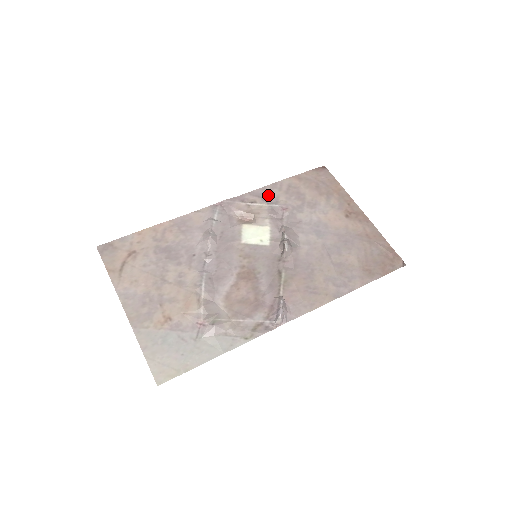
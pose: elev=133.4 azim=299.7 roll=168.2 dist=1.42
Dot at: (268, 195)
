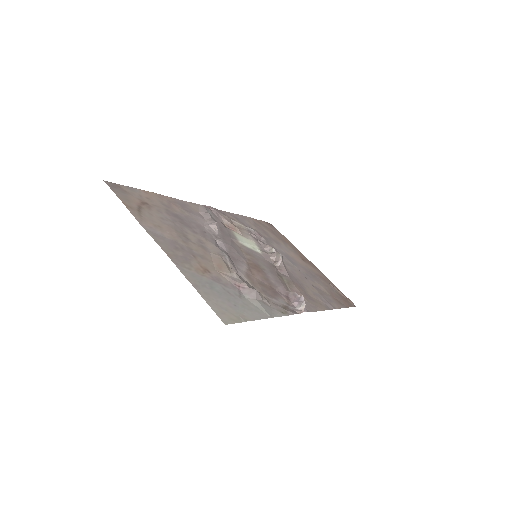
Dot at: (242, 221)
